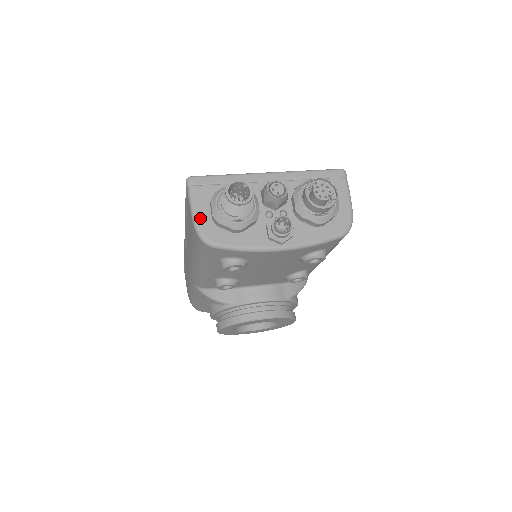
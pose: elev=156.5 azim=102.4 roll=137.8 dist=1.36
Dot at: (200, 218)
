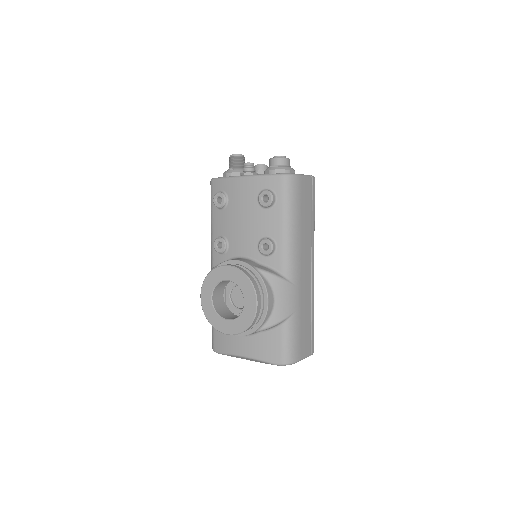
Dot at: occluded
